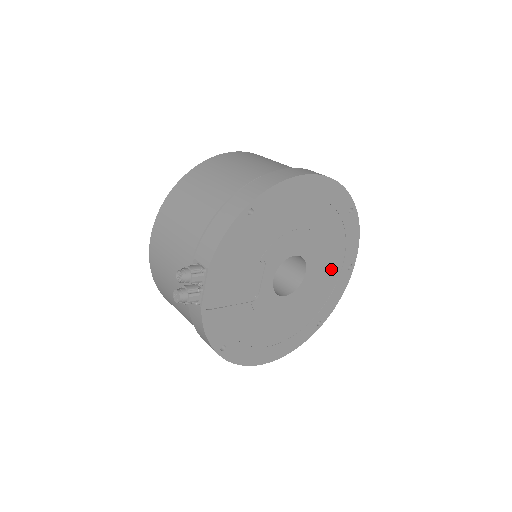
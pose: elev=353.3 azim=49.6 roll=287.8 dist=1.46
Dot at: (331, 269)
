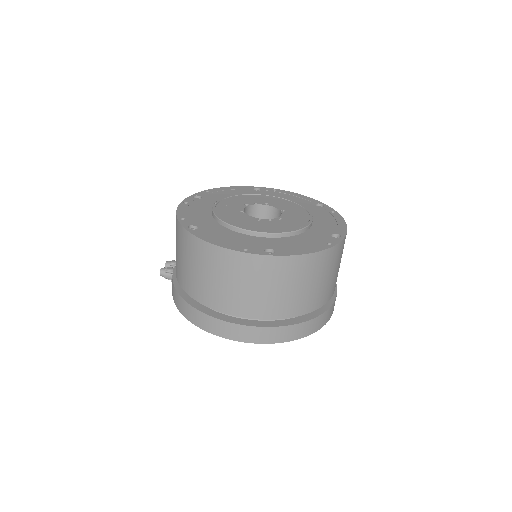
Dot at: occluded
